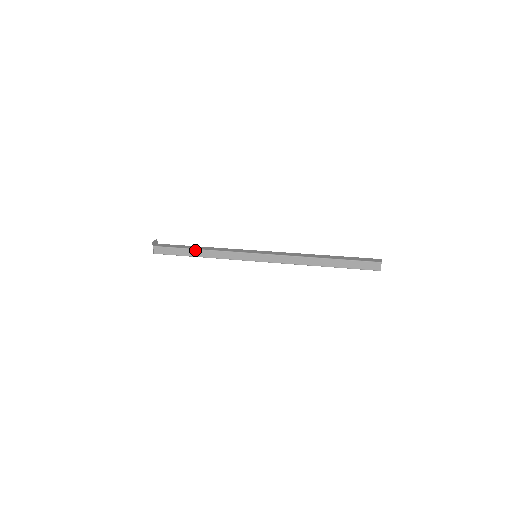
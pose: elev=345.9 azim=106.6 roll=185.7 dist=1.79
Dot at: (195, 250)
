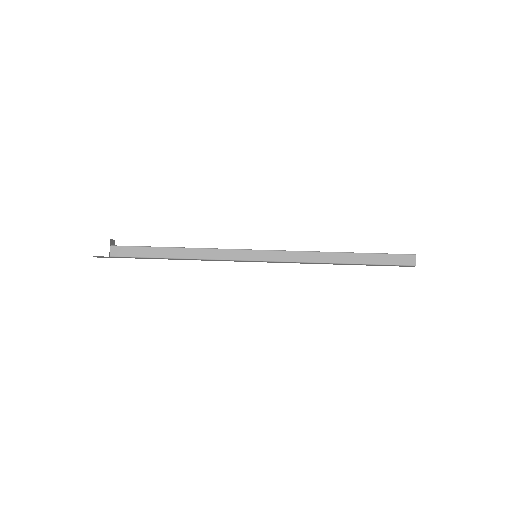
Dot at: (172, 249)
